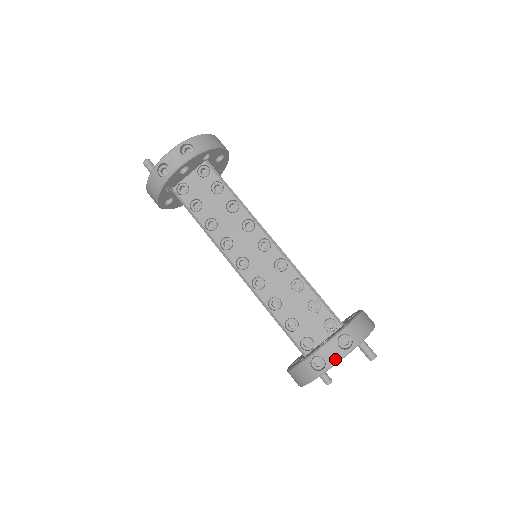
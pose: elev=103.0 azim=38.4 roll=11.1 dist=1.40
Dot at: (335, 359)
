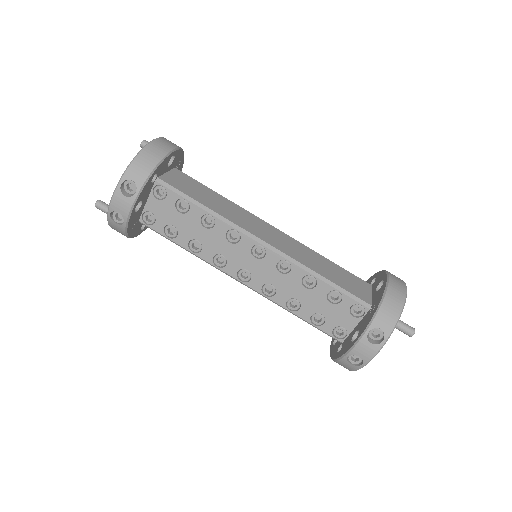
Dot at: (371, 355)
